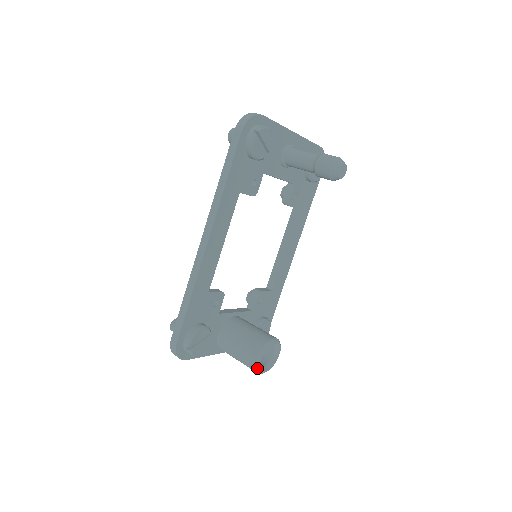
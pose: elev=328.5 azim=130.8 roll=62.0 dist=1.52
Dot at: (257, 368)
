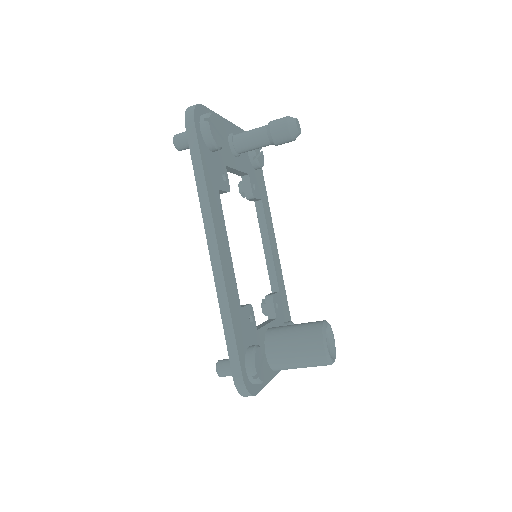
Dot at: (328, 358)
